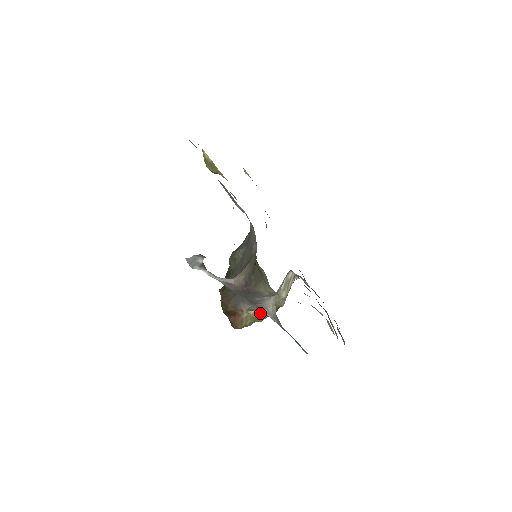
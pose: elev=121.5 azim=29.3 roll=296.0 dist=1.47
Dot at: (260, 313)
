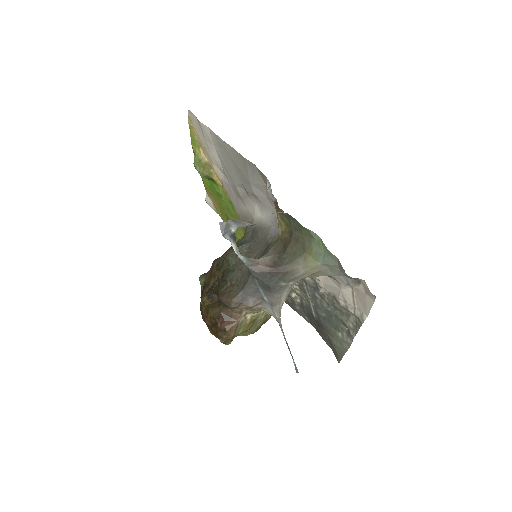
Dot at: (253, 322)
